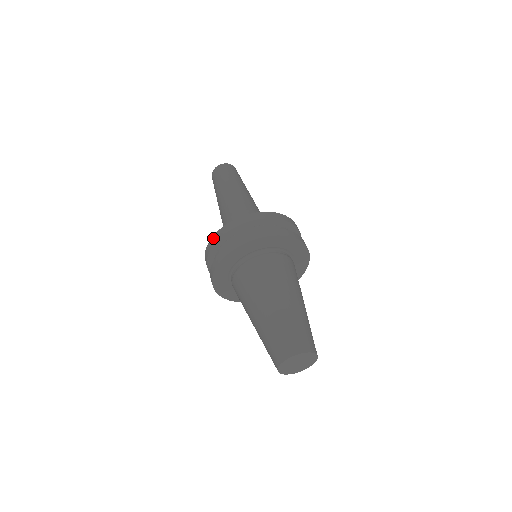
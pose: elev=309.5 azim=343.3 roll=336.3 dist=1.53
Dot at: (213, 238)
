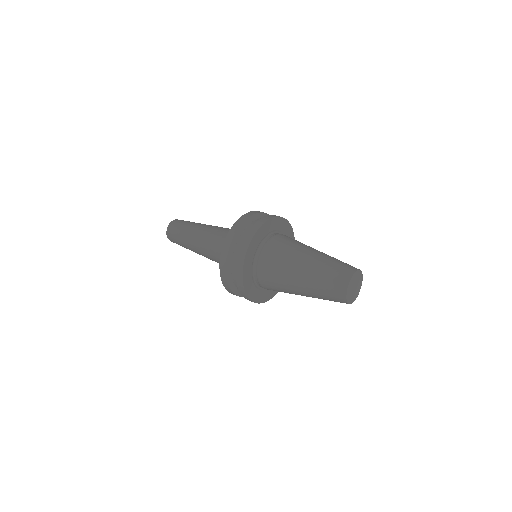
Dot at: (228, 237)
